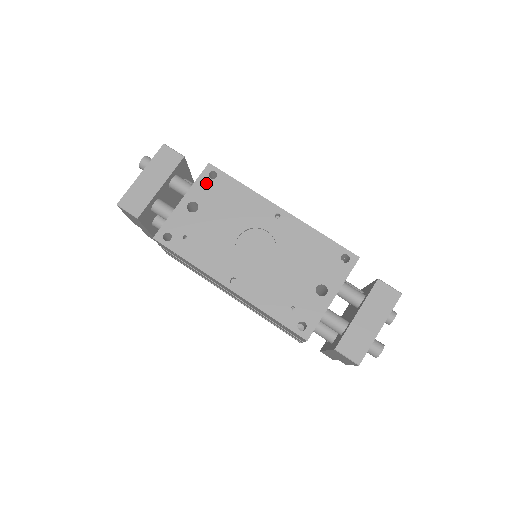
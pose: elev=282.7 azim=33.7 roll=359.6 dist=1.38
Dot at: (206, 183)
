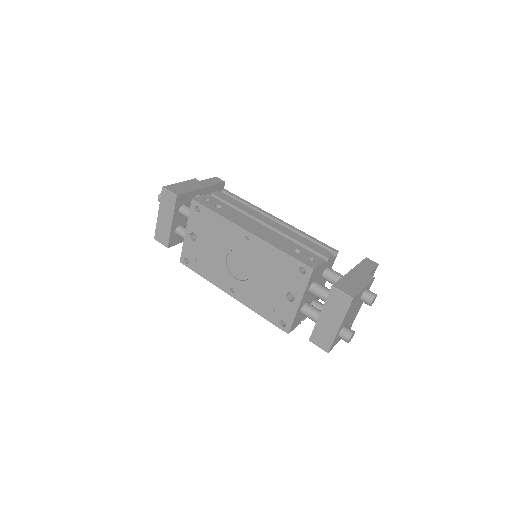
Dot at: (195, 216)
